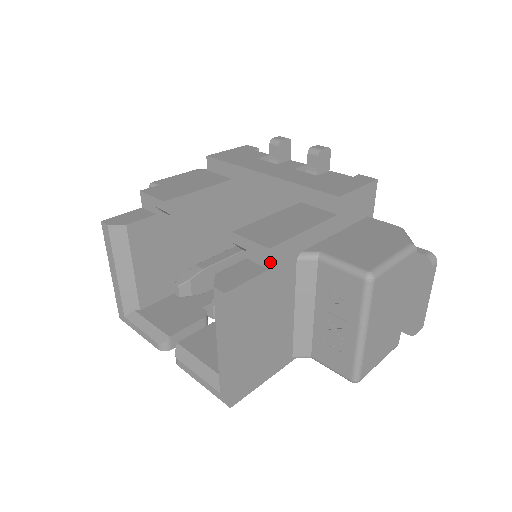
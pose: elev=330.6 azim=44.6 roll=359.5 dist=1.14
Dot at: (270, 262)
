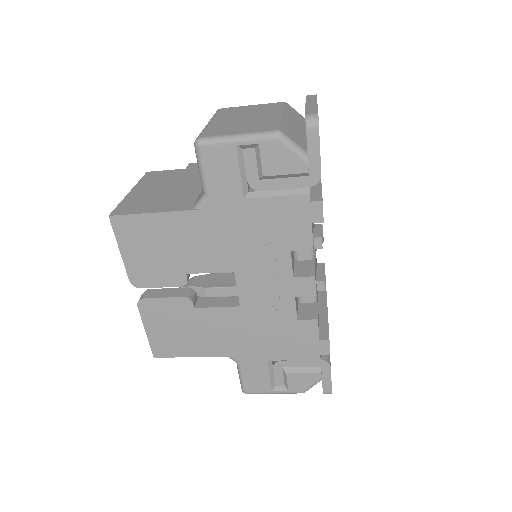
Dot at: (188, 167)
